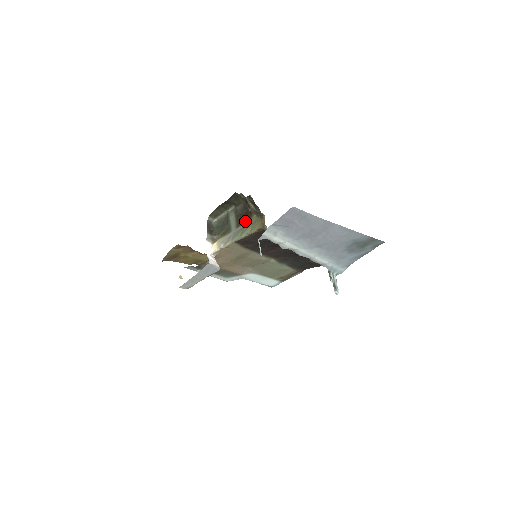
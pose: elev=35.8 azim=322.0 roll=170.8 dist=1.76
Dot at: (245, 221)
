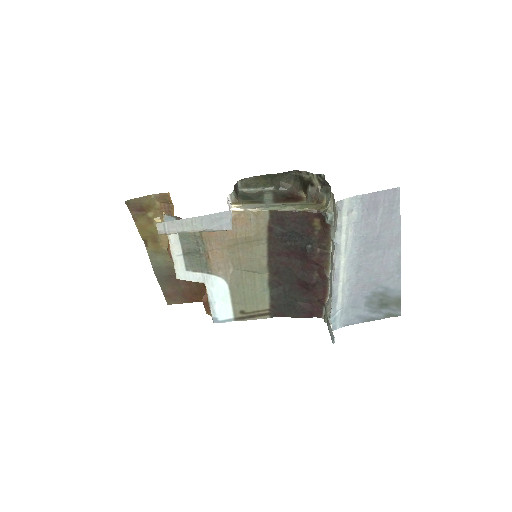
Dot at: (290, 201)
